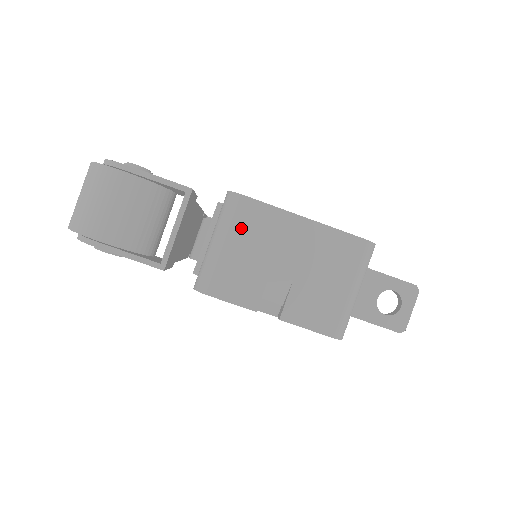
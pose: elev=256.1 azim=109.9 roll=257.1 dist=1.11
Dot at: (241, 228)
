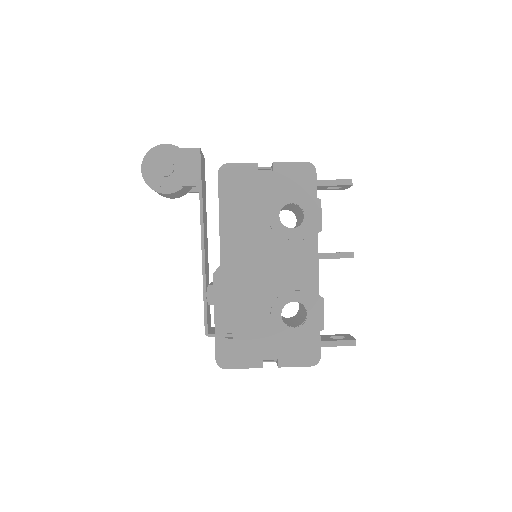
Dot at: occluded
